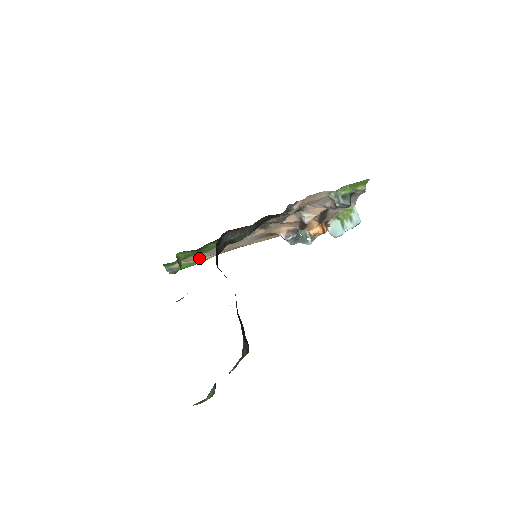
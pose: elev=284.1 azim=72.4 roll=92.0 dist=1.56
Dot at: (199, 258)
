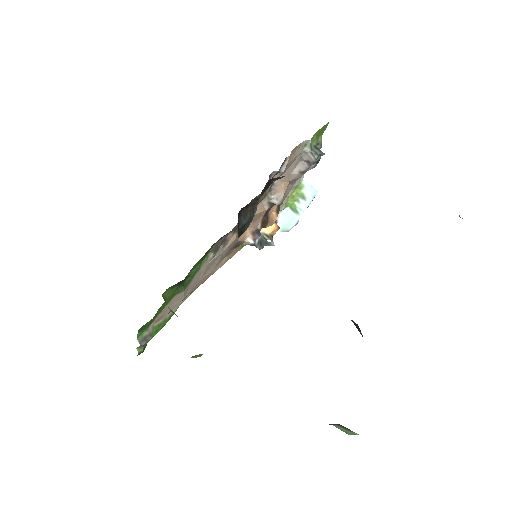
Dot at: (169, 311)
